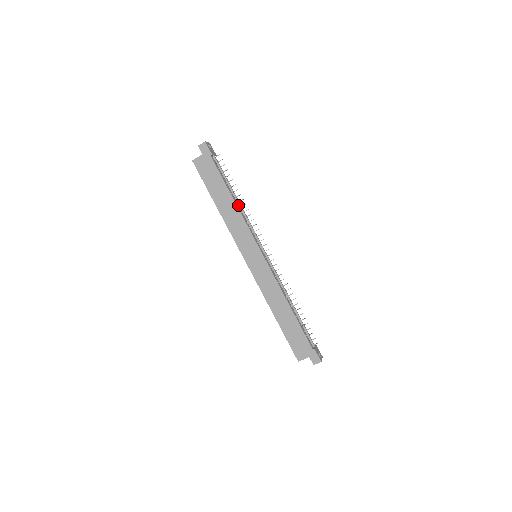
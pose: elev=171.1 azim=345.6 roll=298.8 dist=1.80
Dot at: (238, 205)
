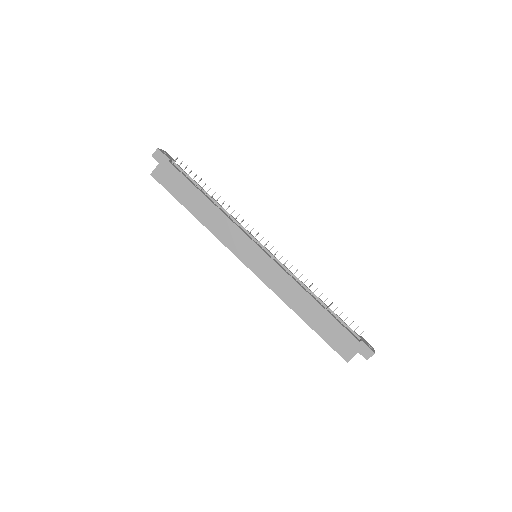
Dot at: (217, 205)
